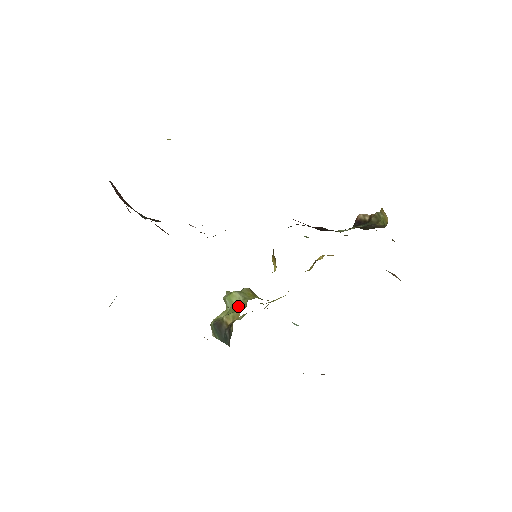
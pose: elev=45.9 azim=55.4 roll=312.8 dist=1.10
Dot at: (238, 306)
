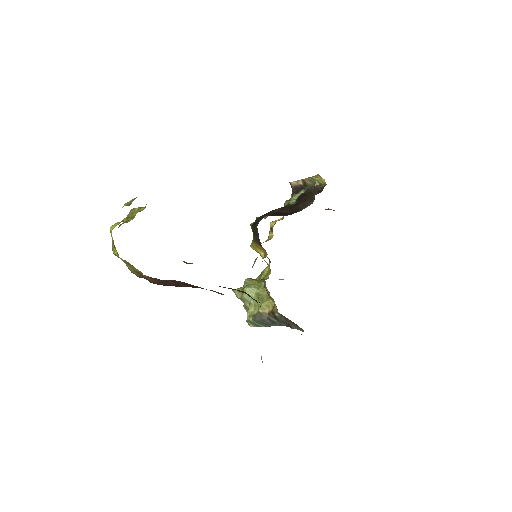
Dot at: (259, 296)
